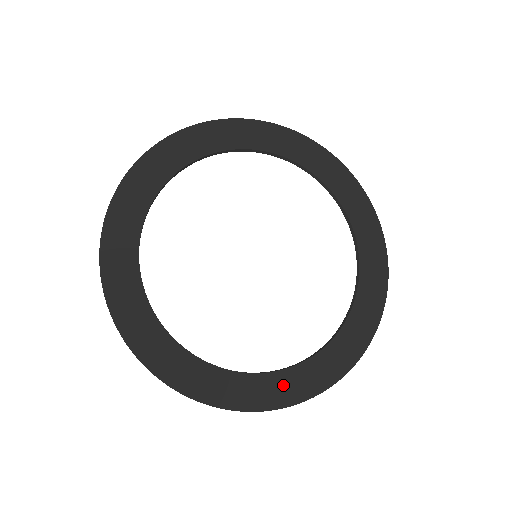
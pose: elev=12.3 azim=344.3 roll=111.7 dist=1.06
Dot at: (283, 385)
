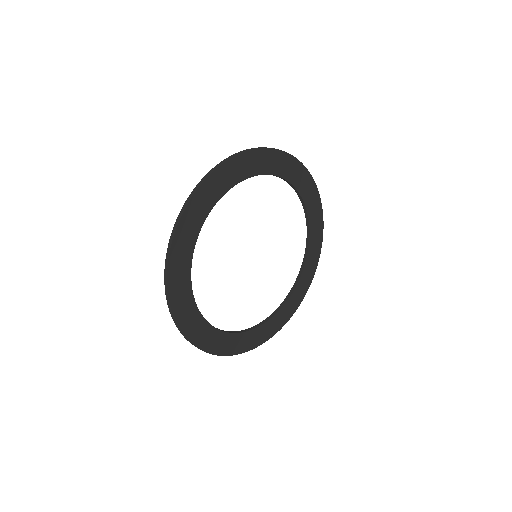
Dot at: (248, 339)
